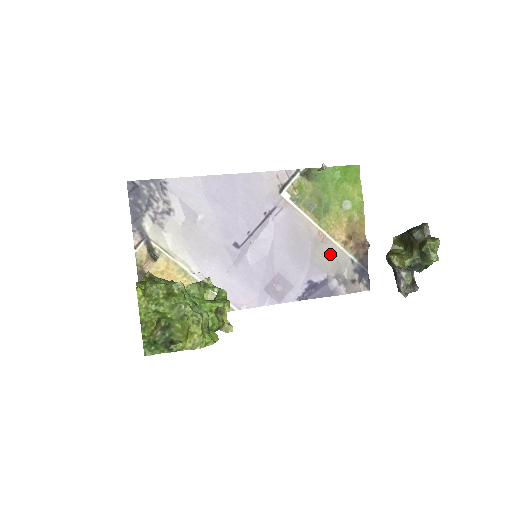
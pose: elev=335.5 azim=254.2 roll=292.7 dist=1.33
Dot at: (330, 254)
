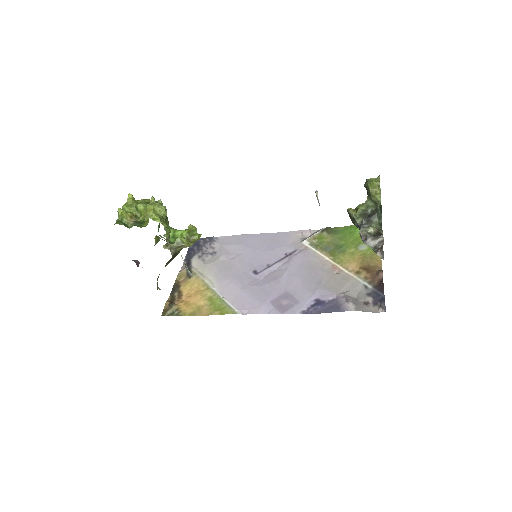
Dot at: (342, 281)
